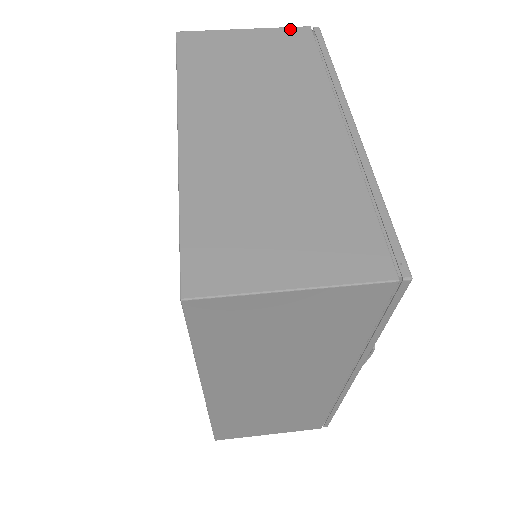
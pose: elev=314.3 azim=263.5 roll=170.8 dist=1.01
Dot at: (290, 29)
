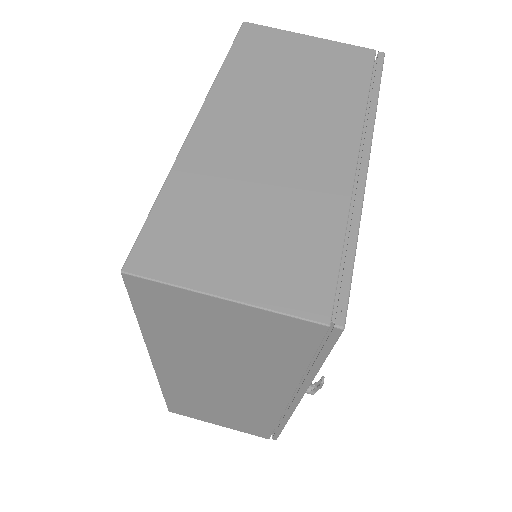
Dot at: (354, 47)
